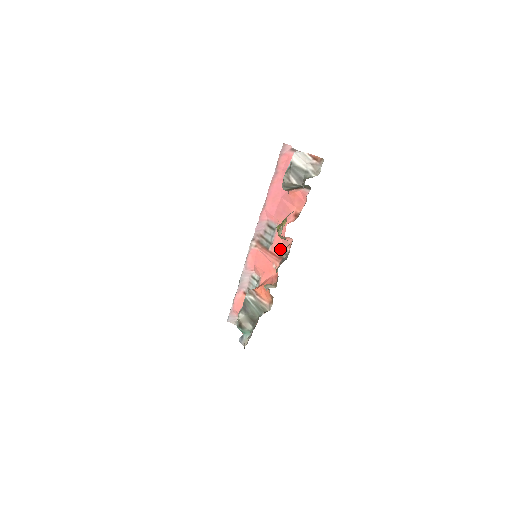
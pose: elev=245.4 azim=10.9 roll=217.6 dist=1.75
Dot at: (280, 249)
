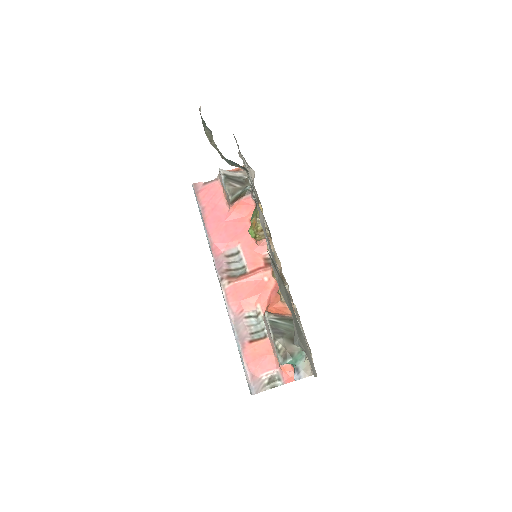
Dot at: (260, 259)
